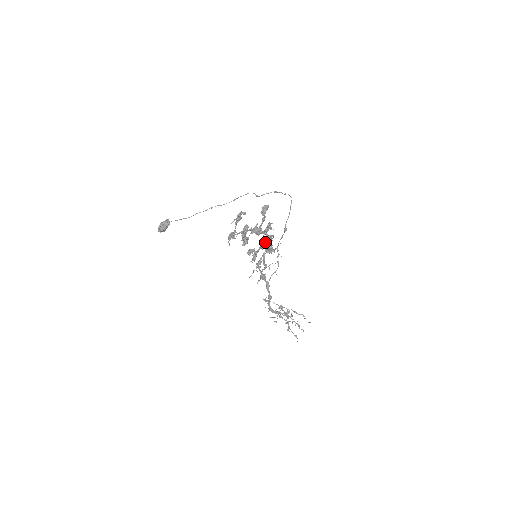
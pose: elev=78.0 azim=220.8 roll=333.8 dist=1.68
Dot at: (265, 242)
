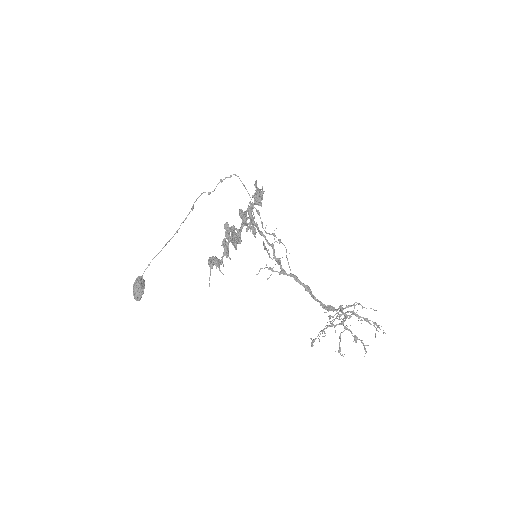
Dot at: occluded
